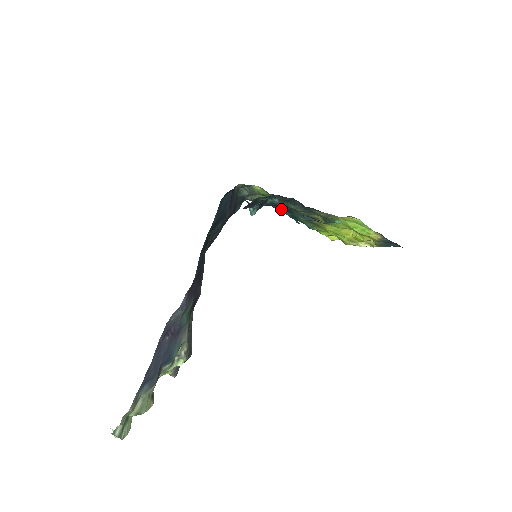
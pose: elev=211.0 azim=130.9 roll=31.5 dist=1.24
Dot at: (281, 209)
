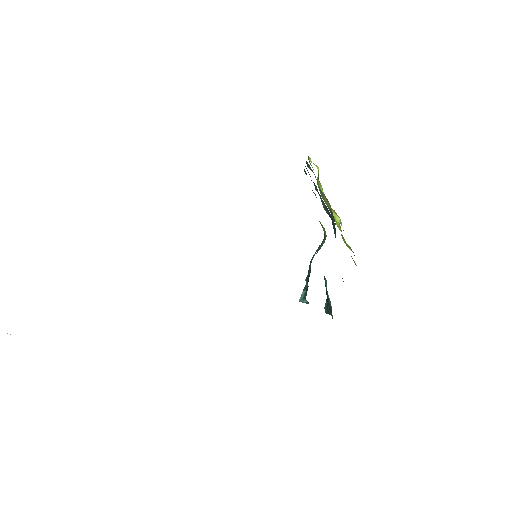
Dot at: occluded
